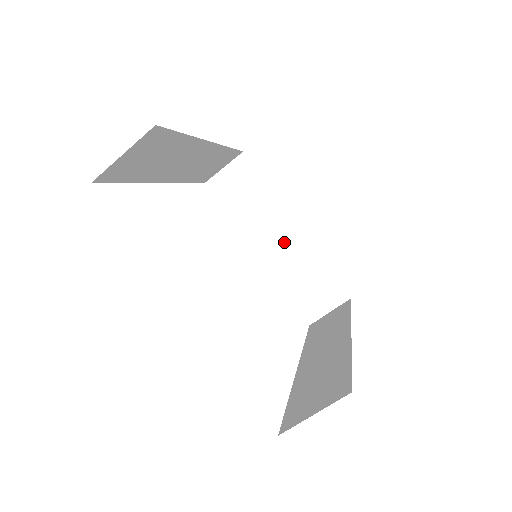
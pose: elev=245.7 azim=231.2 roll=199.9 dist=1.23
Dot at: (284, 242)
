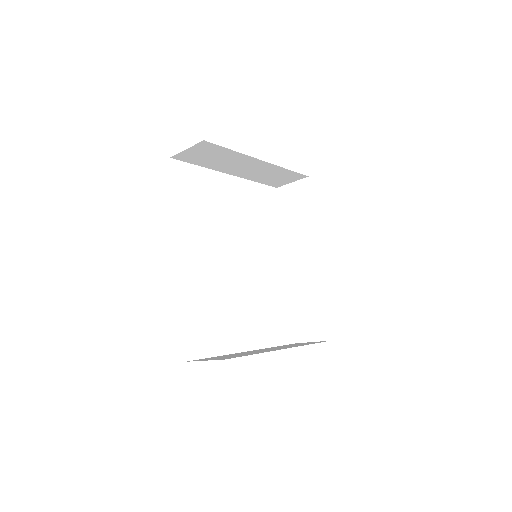
Dot at: (253, 168)
